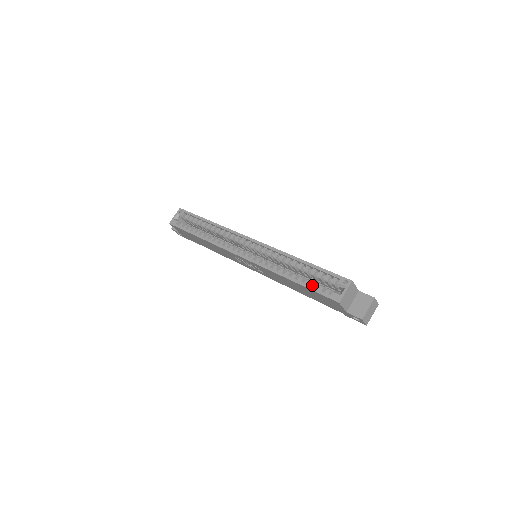
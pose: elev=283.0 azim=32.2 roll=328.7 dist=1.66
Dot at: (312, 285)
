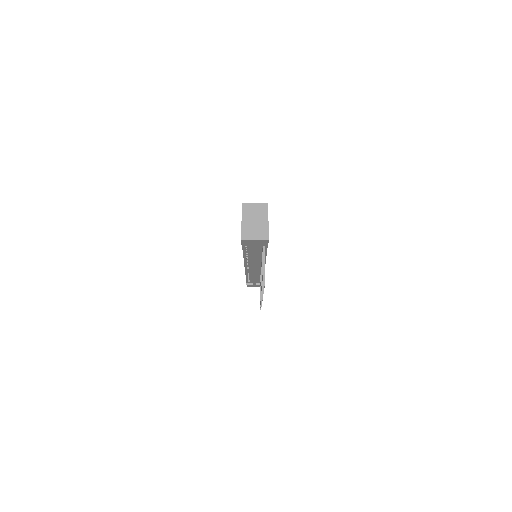
Dot at: occluded
